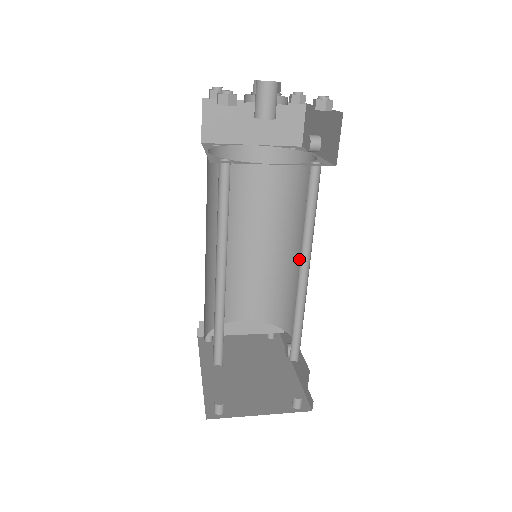
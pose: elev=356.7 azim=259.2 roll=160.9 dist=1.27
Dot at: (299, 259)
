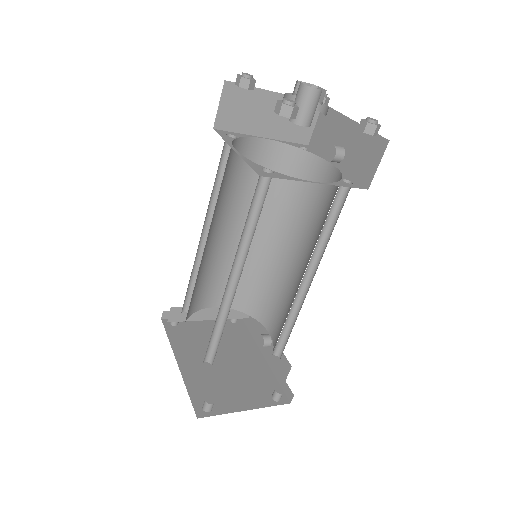
Dot at: (290, 258)
